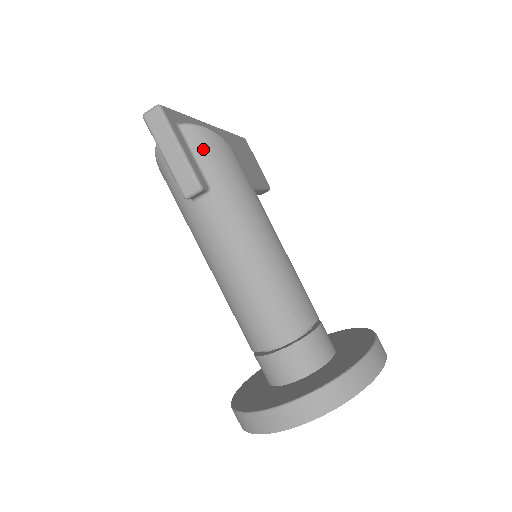
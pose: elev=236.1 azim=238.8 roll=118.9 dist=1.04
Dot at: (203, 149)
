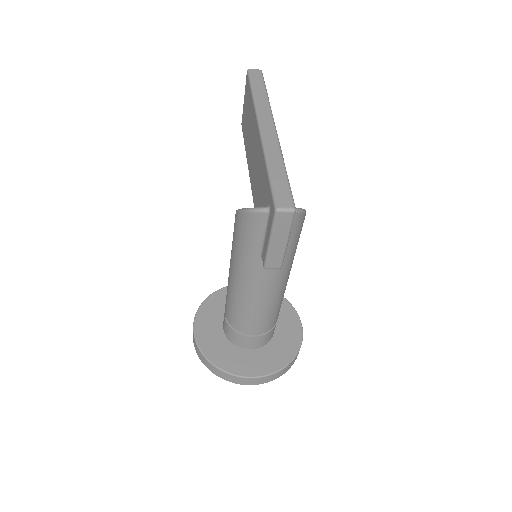
Dot at: (294, 230)
